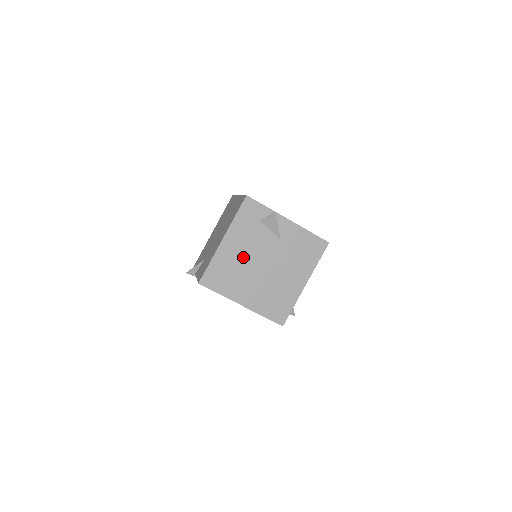
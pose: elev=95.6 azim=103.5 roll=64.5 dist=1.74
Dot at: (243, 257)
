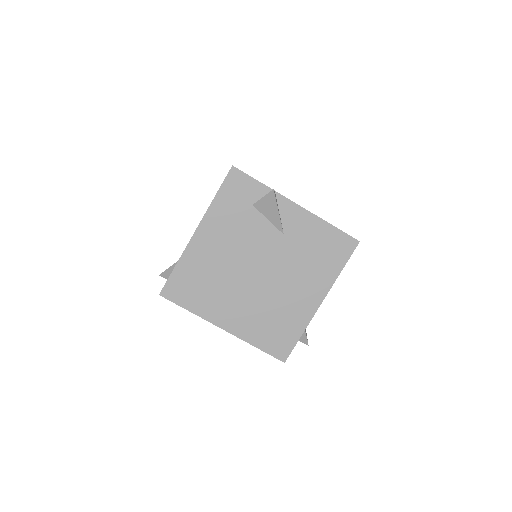
Dot at: (226, 259)
